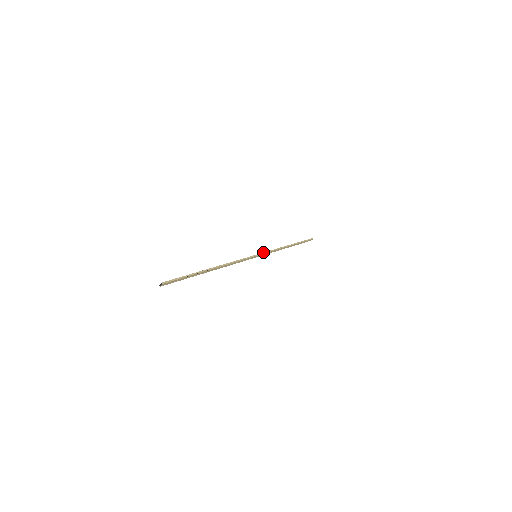
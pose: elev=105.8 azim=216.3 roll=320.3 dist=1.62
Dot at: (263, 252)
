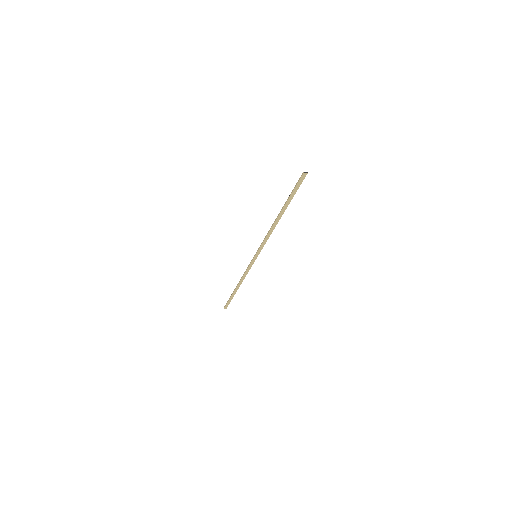
Dot at: (254, 261)
